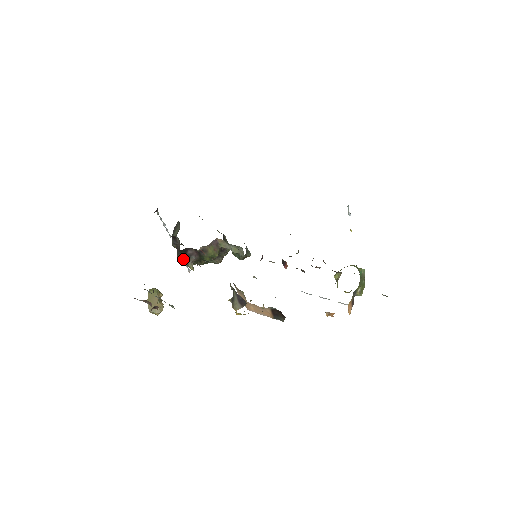
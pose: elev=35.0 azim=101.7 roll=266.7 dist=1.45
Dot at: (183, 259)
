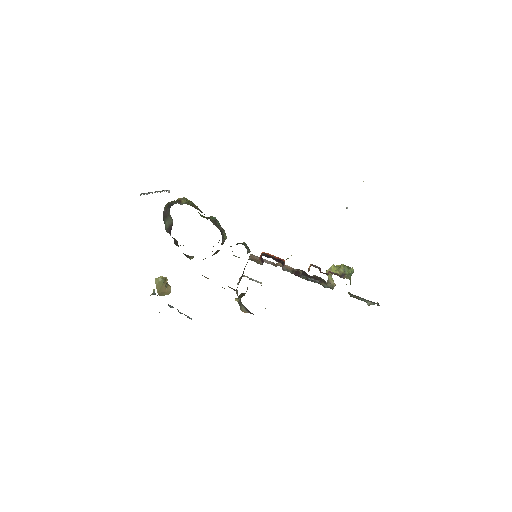
Dot at: (180, 245)
